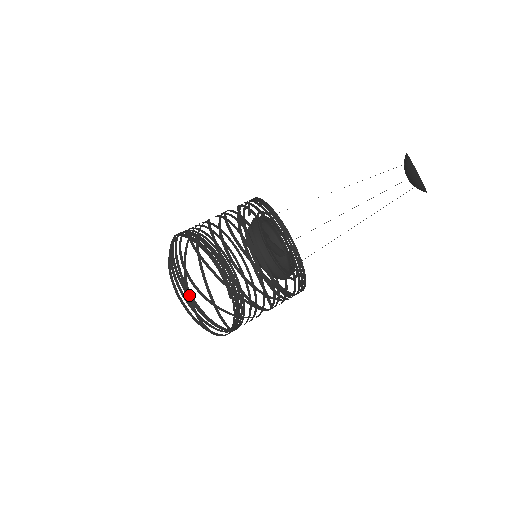
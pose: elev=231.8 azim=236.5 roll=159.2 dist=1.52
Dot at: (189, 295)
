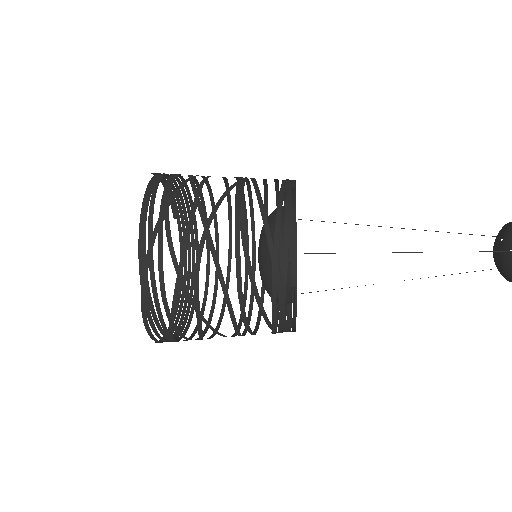
Dot at: (171, 340)
